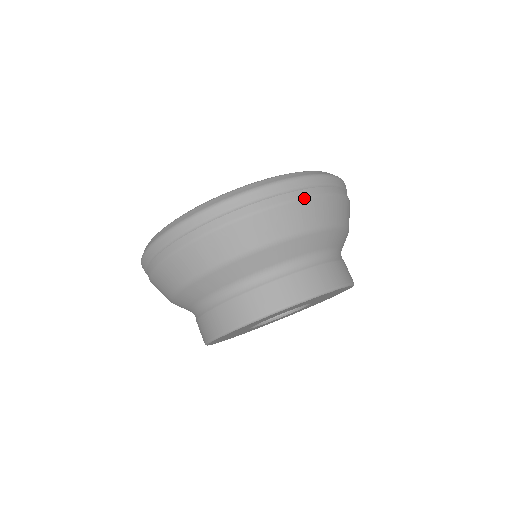
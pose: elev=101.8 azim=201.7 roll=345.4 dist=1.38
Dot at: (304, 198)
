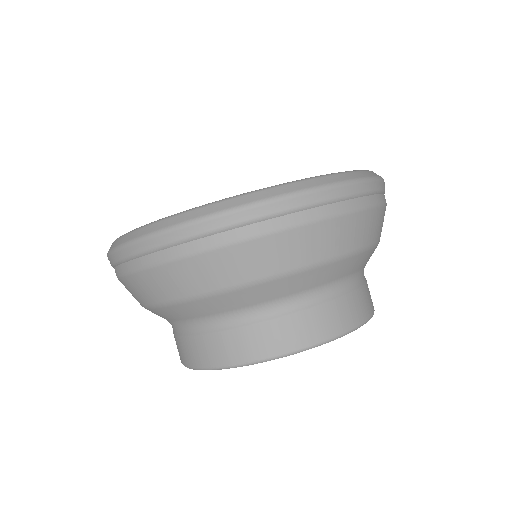
Dot at: (365, 208)
